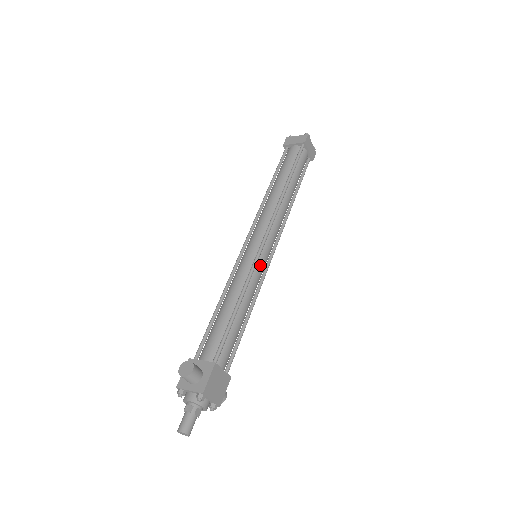
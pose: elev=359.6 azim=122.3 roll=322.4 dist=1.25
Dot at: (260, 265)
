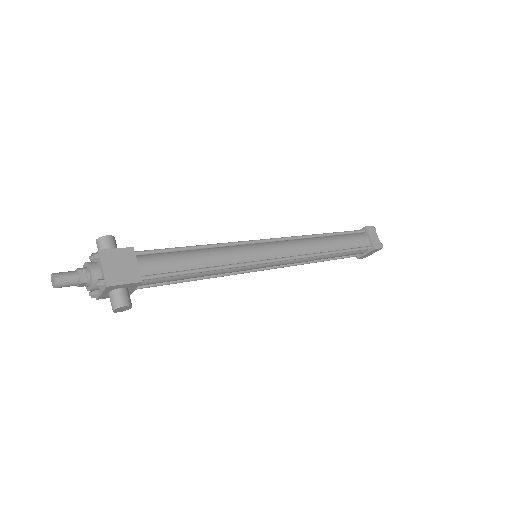
Dot at: (250, 249)
